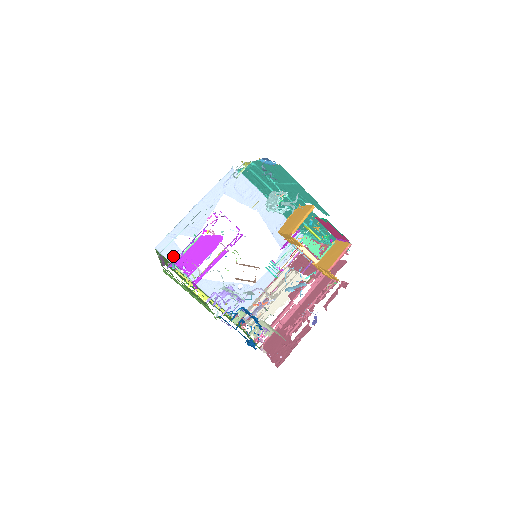
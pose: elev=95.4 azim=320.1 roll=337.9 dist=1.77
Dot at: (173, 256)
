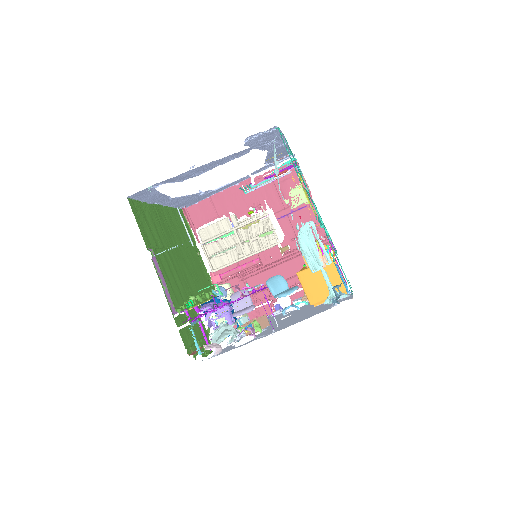
Dot at: (146, 196)
